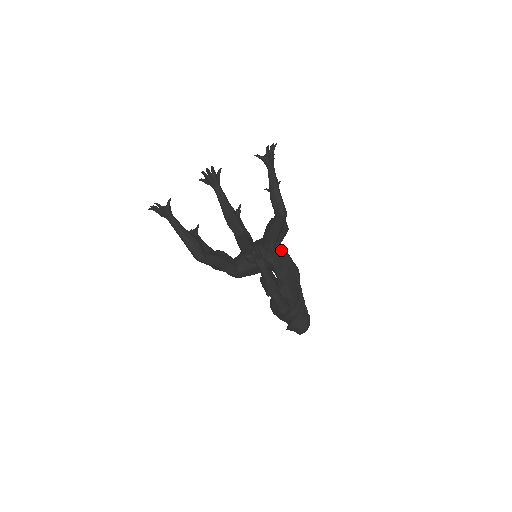
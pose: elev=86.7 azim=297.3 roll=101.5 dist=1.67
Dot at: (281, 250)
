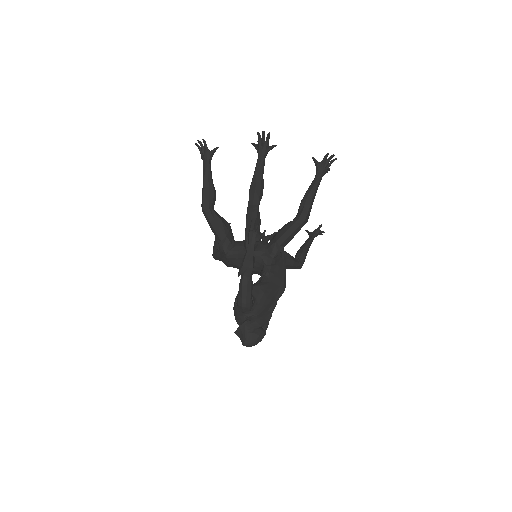
Dot at: (282, 261)
